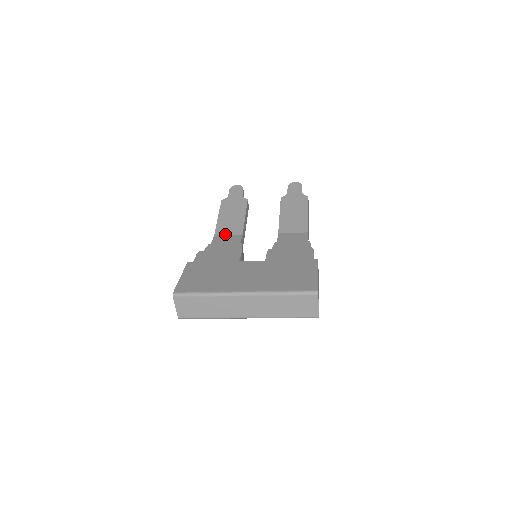
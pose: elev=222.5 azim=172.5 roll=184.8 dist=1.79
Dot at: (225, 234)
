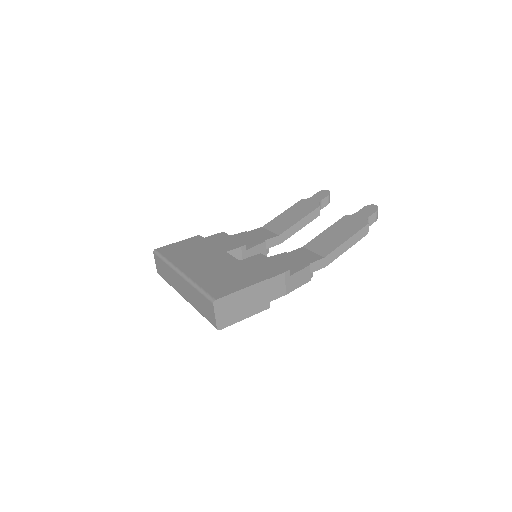
Dot at: (269, 229)
